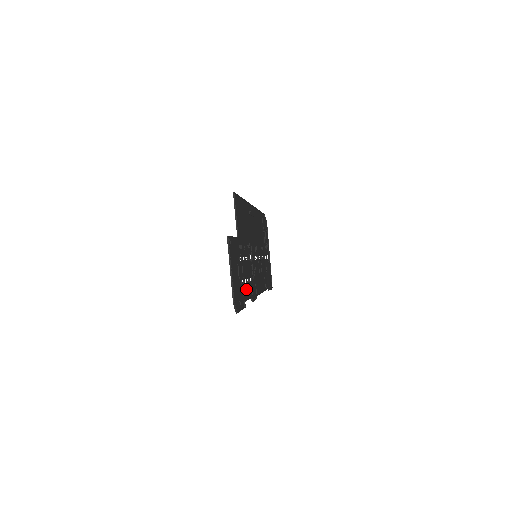
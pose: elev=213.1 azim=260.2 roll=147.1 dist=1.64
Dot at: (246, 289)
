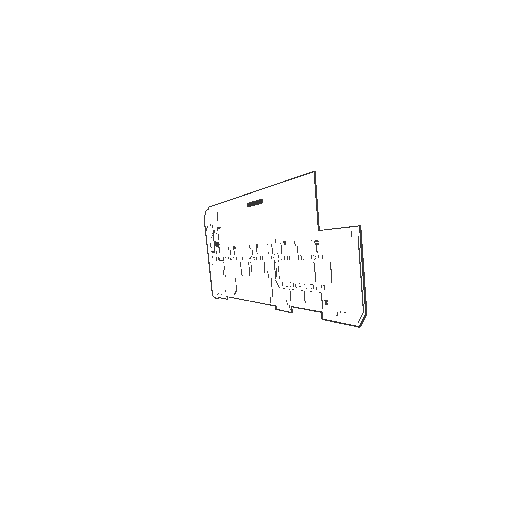
Dot at: occluded
